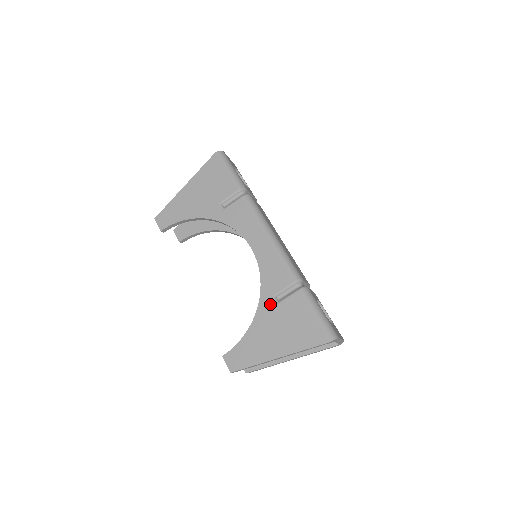
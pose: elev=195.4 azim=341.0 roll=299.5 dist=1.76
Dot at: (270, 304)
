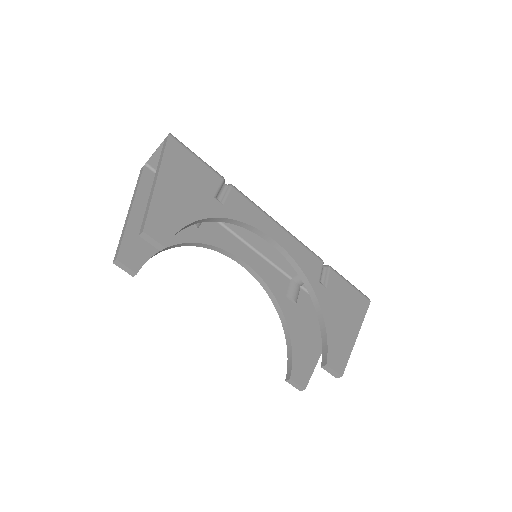
Dot at: (323, 290)
